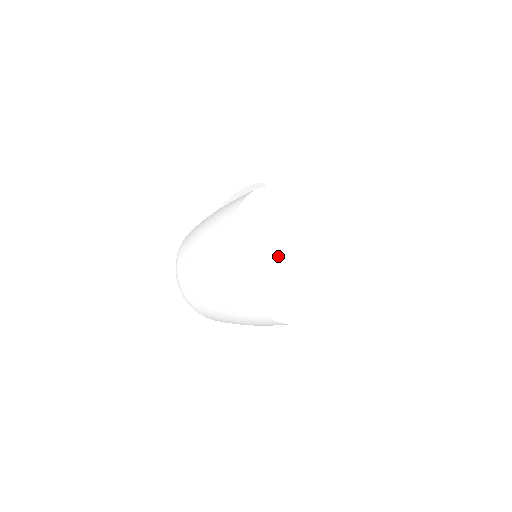
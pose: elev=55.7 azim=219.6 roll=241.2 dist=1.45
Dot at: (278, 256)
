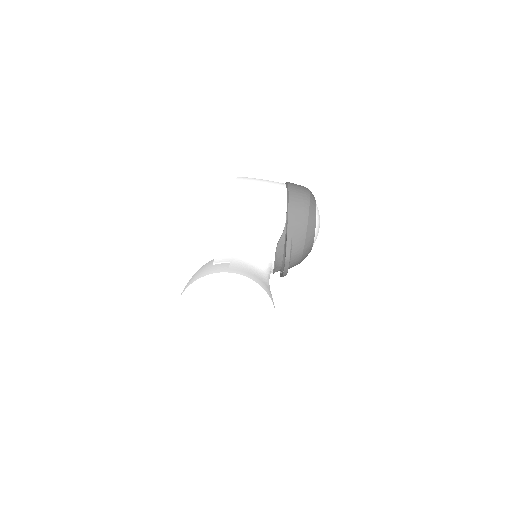
Dot at: (220, 325)
